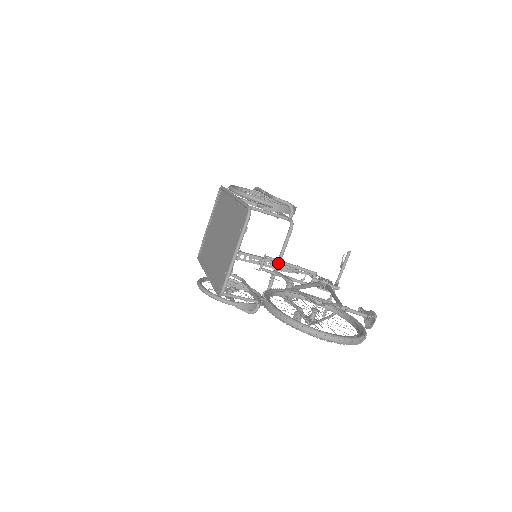
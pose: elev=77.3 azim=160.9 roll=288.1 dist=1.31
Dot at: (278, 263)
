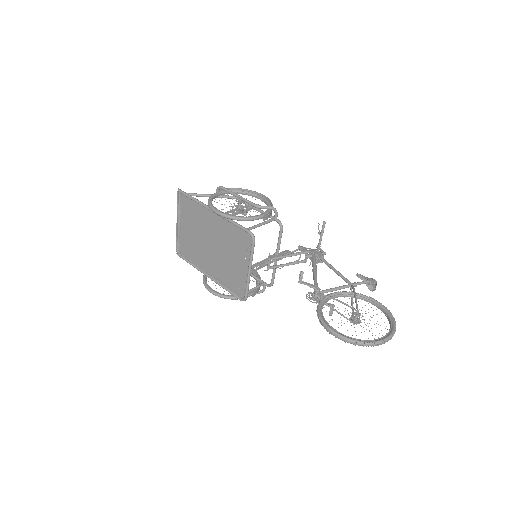
Dot at: (302, 277)
